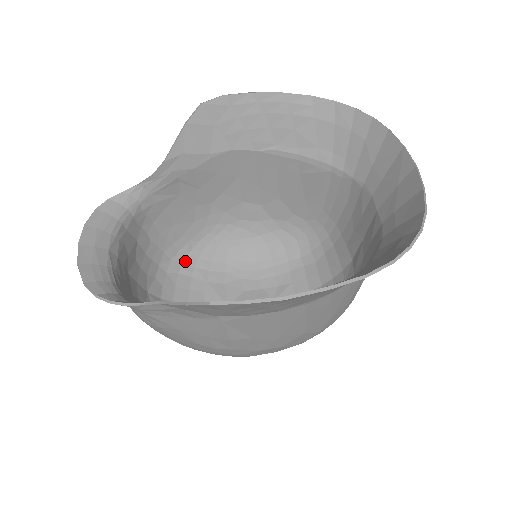
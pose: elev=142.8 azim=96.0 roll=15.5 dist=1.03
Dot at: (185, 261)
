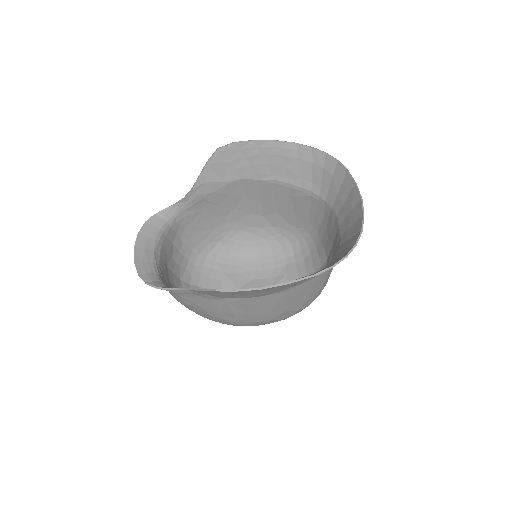
Dot at: (208, 257)
